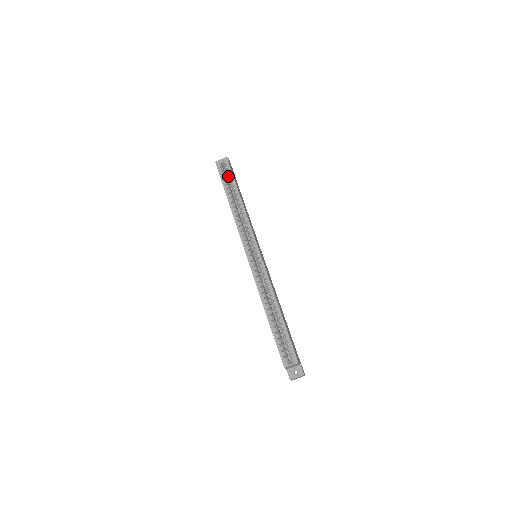
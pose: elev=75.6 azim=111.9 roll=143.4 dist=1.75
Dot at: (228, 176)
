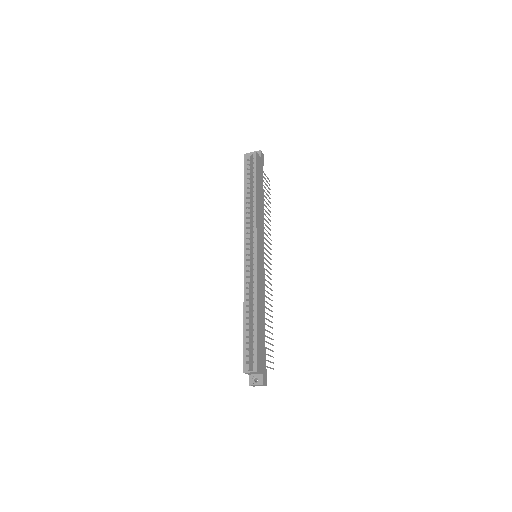
Dot at: (252, 171)
